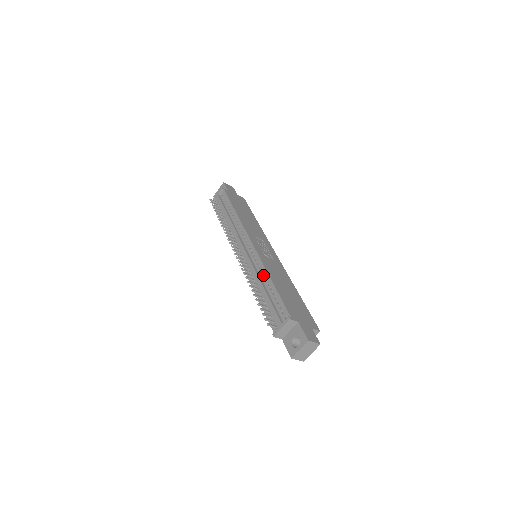
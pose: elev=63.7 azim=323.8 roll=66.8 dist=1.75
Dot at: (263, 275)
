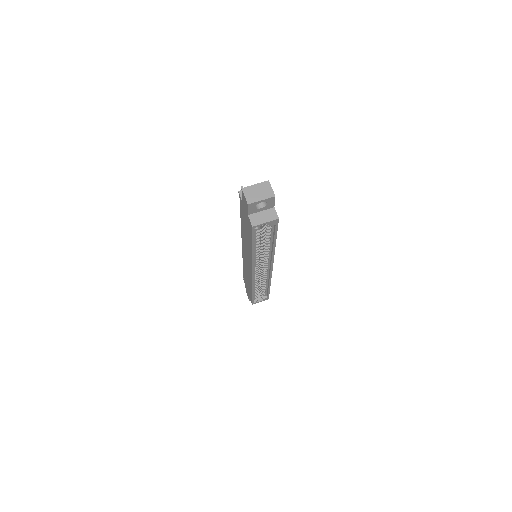
Dot at: occluded
